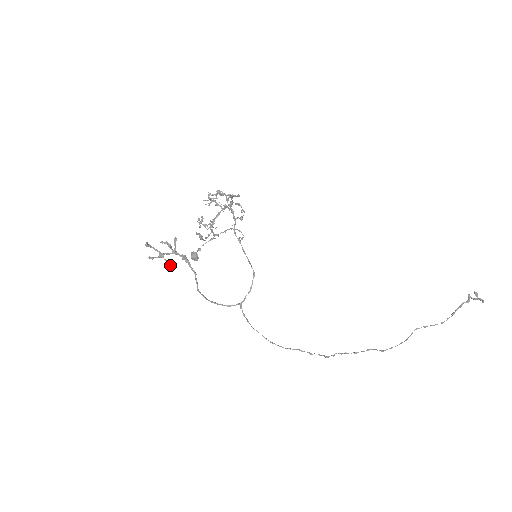
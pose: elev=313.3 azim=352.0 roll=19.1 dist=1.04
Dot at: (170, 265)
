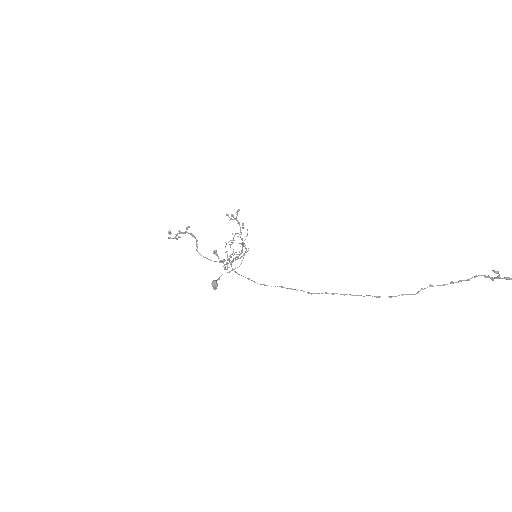
Dot at: occluded
